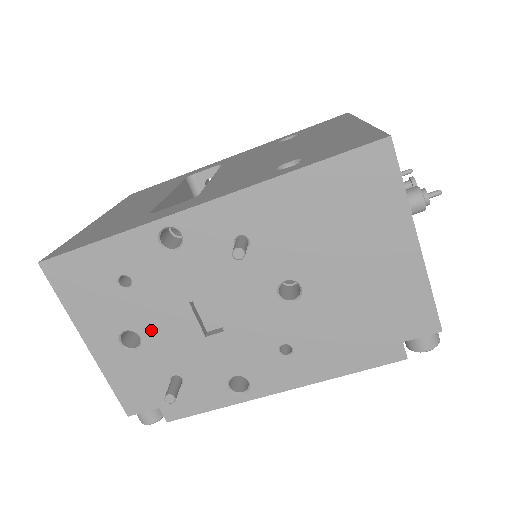
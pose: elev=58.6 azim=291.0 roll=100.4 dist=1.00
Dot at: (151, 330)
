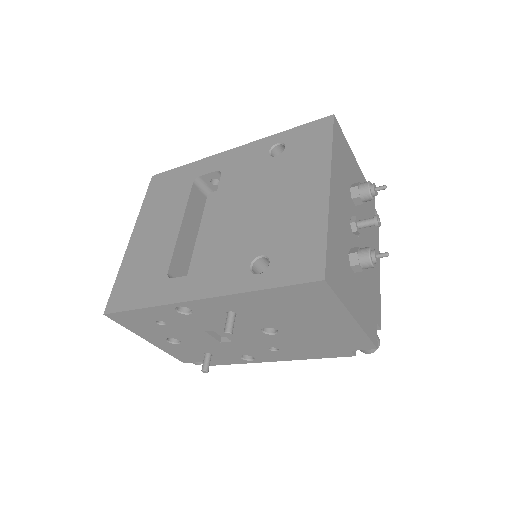
Dot at: (185, 339)
